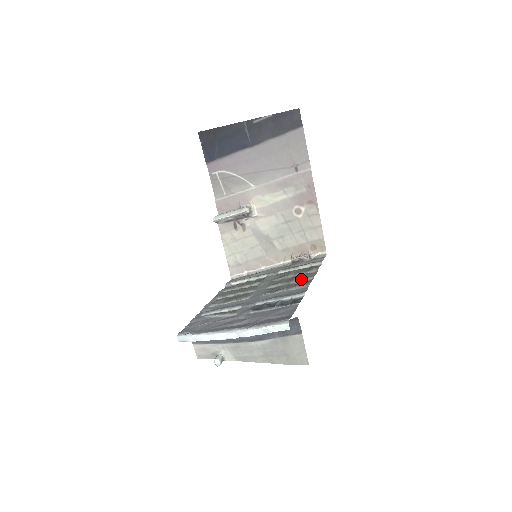
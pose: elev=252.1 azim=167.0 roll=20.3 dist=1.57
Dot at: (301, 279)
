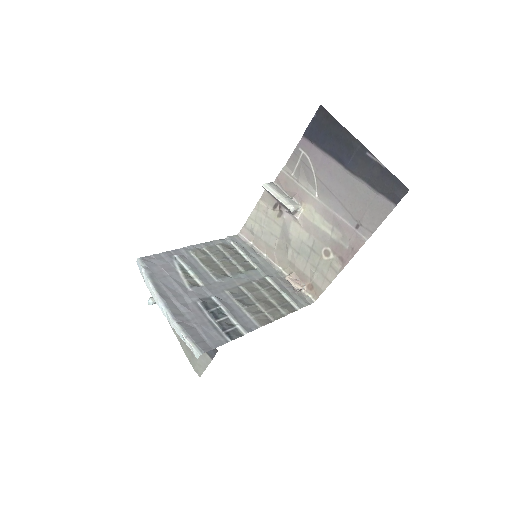
Dot at: (266, 310)
